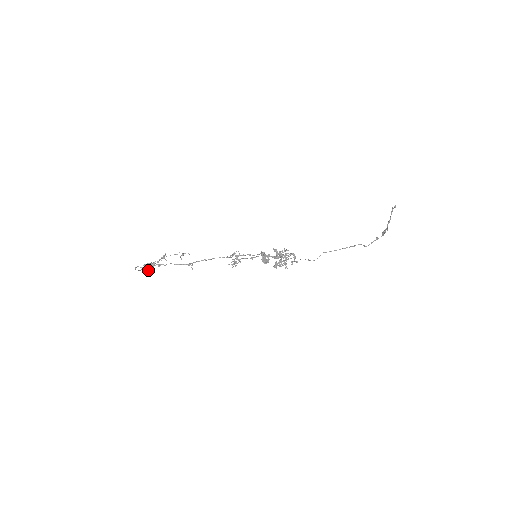
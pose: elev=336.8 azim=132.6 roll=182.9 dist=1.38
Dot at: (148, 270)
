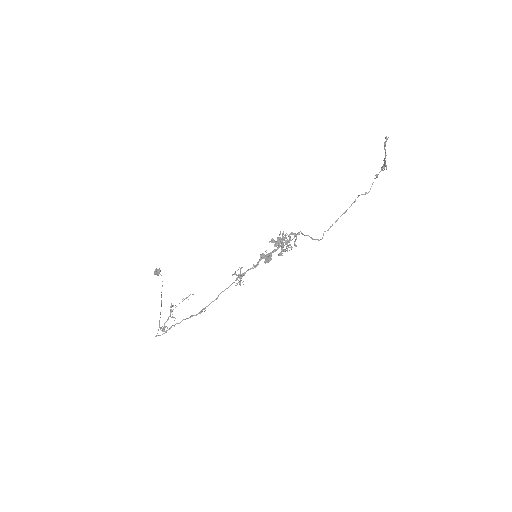
Dot at: (161, 297)
